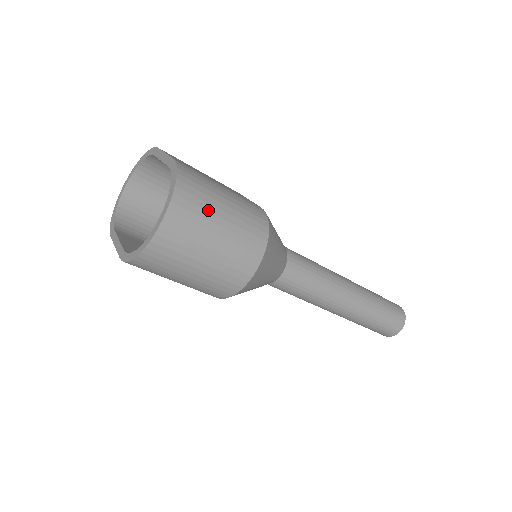
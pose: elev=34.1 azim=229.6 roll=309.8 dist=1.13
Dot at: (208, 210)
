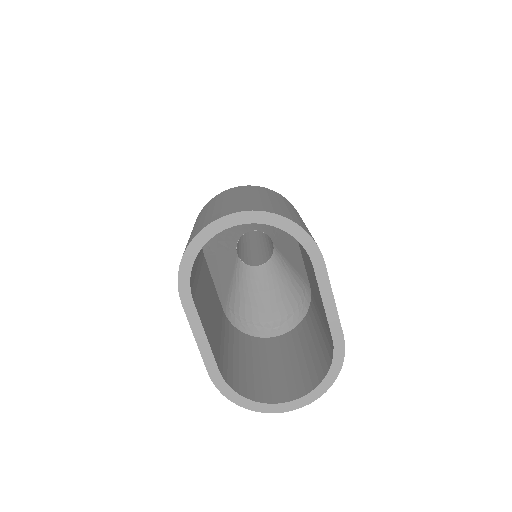
Dot at: occluded
